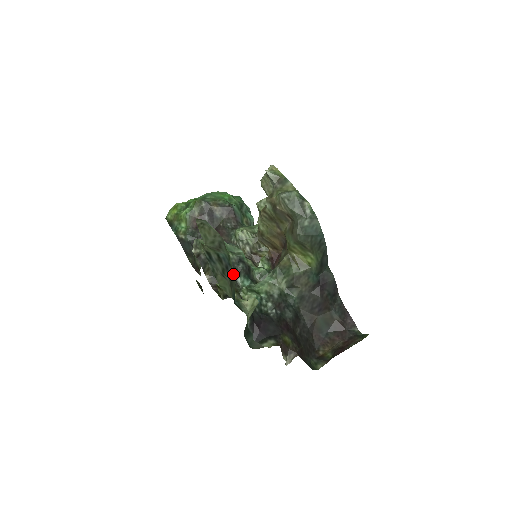
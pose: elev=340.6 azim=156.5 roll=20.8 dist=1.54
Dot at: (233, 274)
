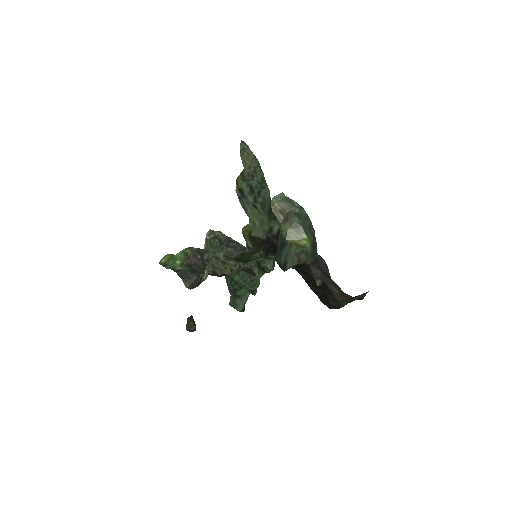
Dot at: (266, 194)
